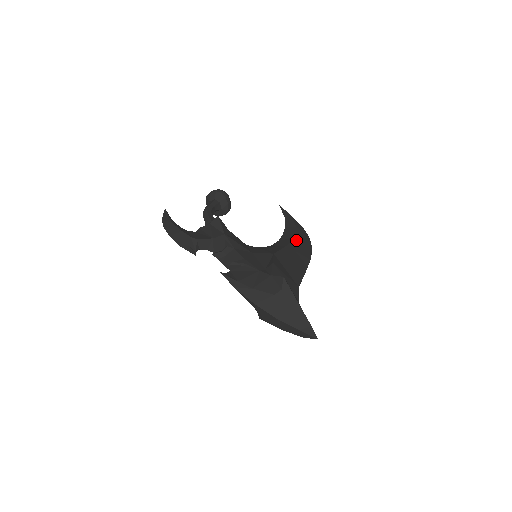
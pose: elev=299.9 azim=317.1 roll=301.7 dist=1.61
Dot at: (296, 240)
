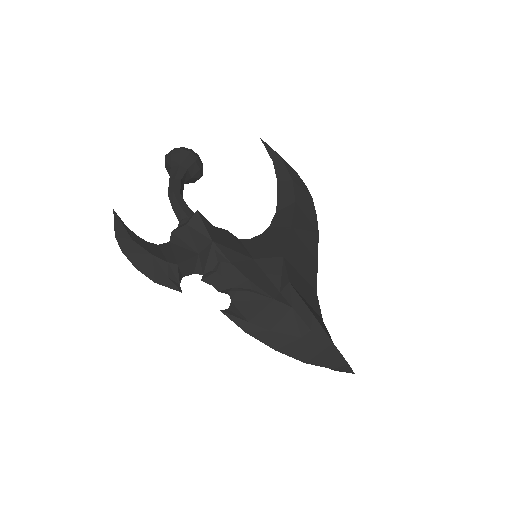
Dot at: (297, 206)
